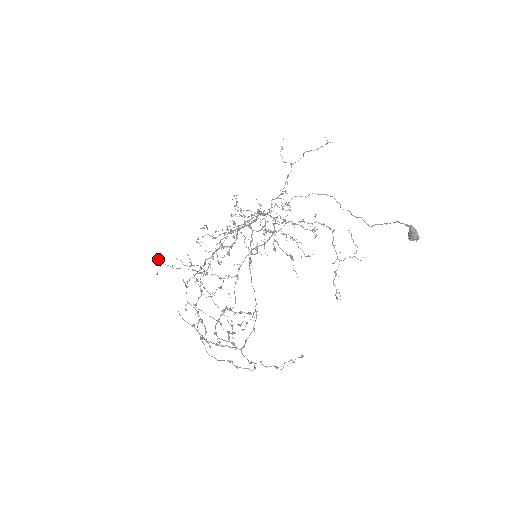
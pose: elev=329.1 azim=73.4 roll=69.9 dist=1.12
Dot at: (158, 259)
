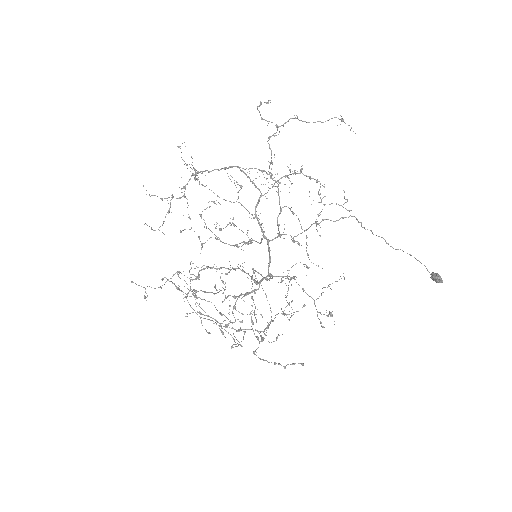
Dot at: occluded
